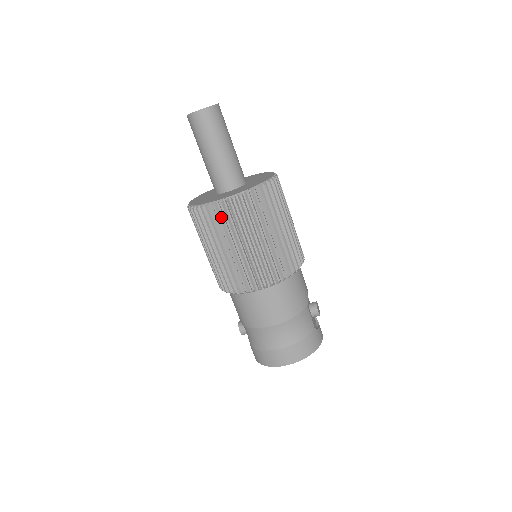
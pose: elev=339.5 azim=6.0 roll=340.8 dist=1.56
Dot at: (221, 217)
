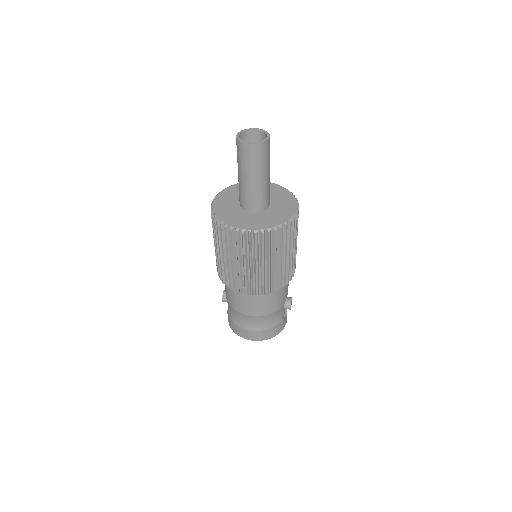
Dot at: (240, 241)
